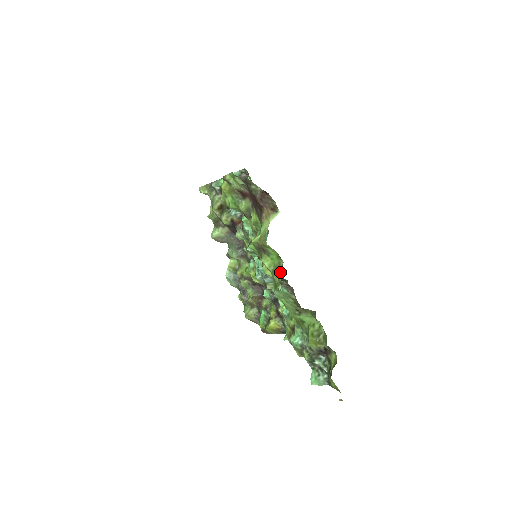
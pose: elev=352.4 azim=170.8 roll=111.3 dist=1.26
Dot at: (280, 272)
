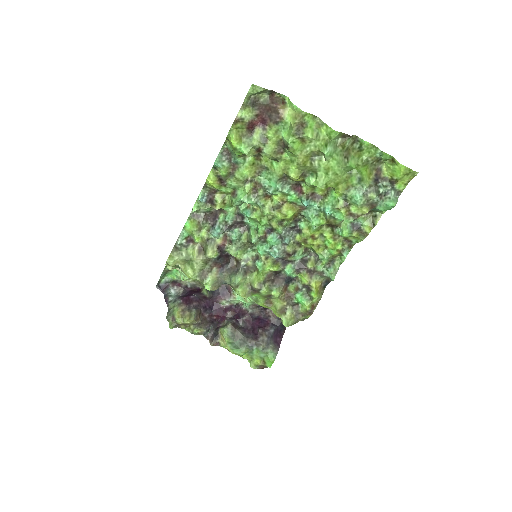
Dot at: (300, 192)
